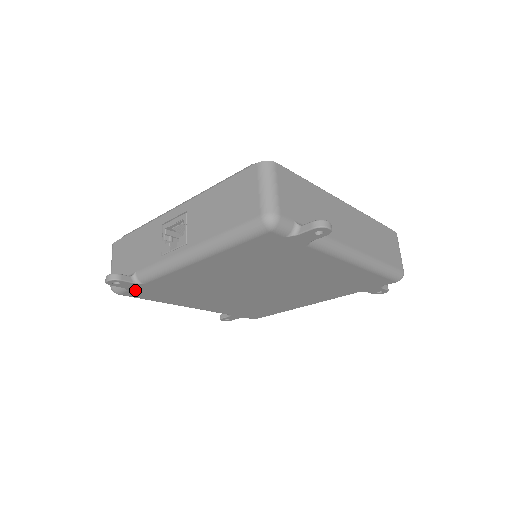
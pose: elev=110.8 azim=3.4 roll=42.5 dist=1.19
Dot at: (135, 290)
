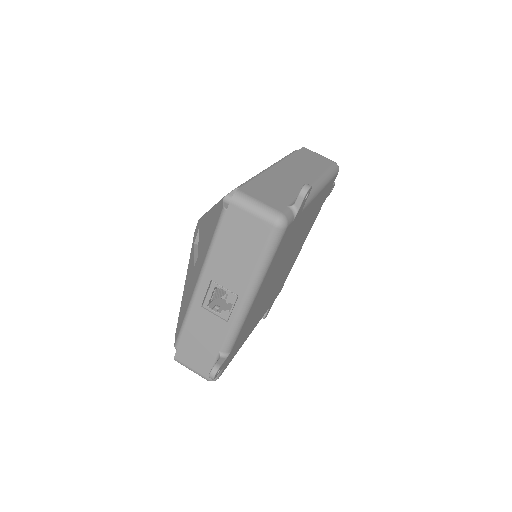
Dot at: (227, 362)
